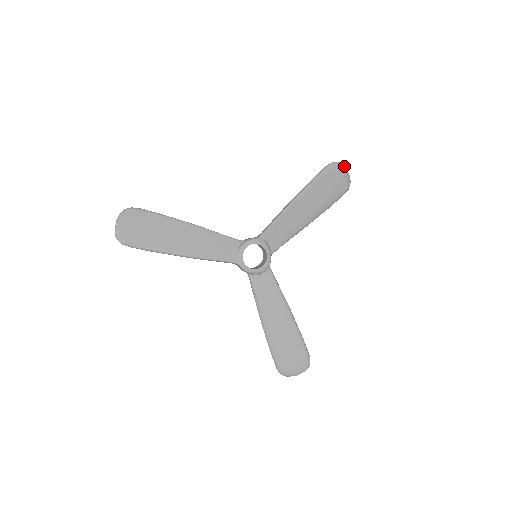
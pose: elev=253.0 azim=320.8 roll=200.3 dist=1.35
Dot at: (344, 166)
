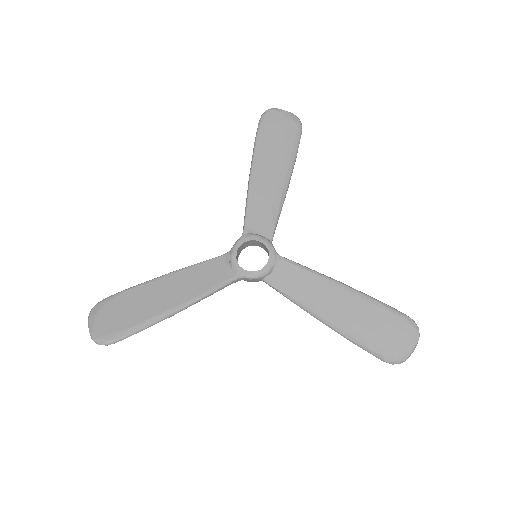
Dot at: (277, 109)
